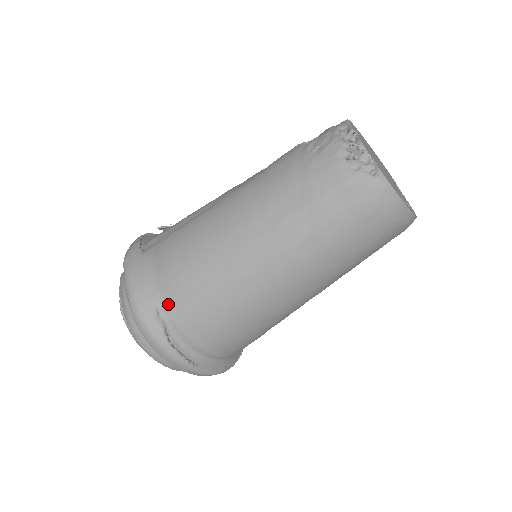
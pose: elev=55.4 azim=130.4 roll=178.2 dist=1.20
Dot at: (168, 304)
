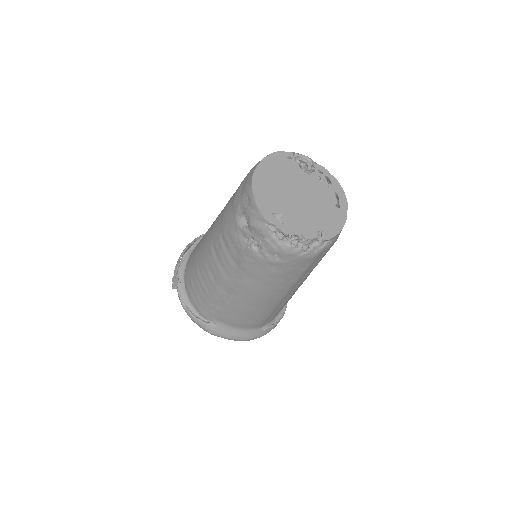
Dot at: (262, 325)
